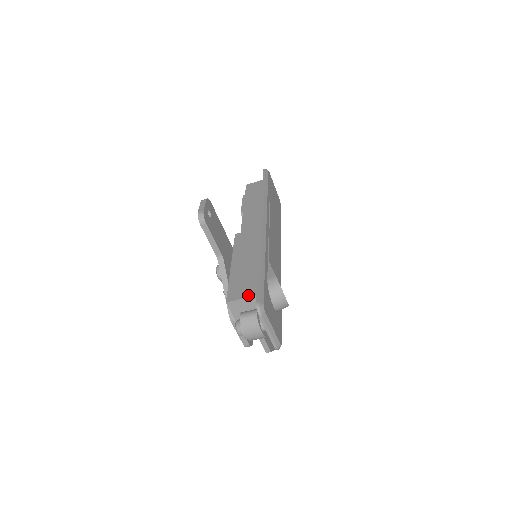
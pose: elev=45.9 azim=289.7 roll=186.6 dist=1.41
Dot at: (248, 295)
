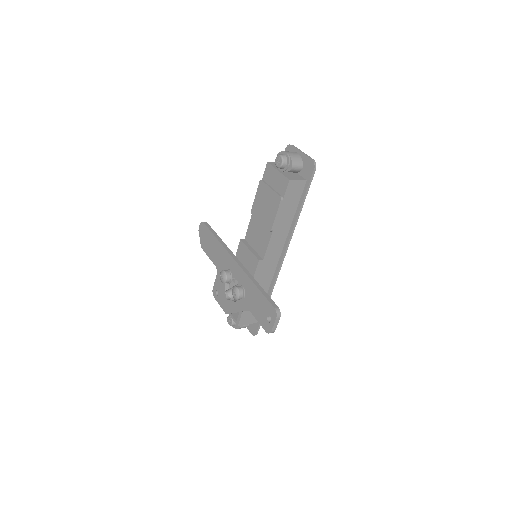
Dot at: (252, 323)
